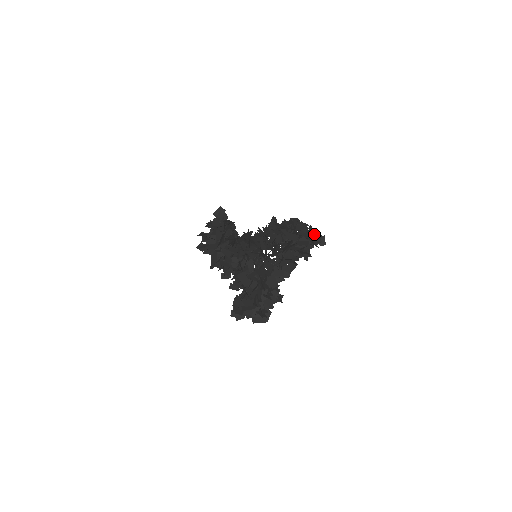
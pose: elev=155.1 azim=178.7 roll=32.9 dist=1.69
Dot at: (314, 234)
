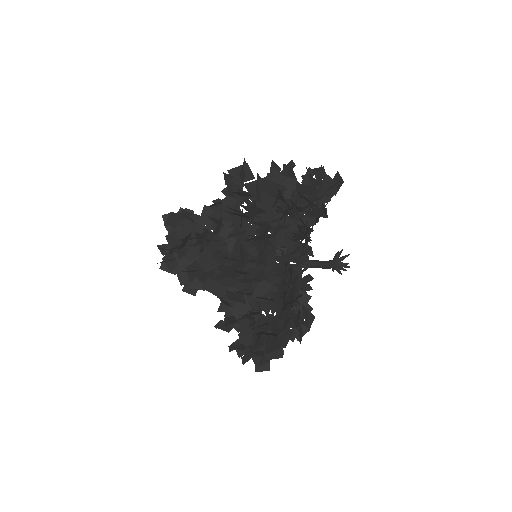
Dot at: (317, 176)
